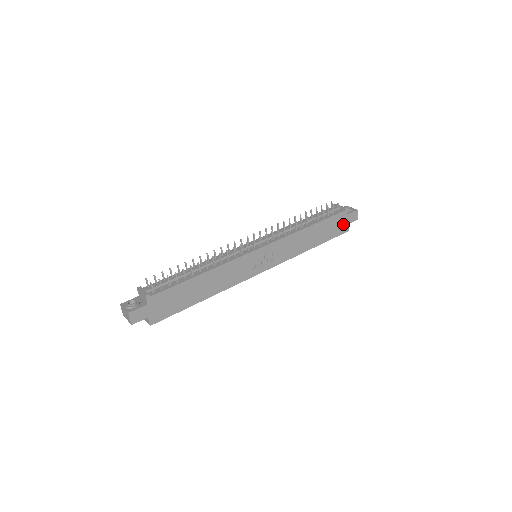
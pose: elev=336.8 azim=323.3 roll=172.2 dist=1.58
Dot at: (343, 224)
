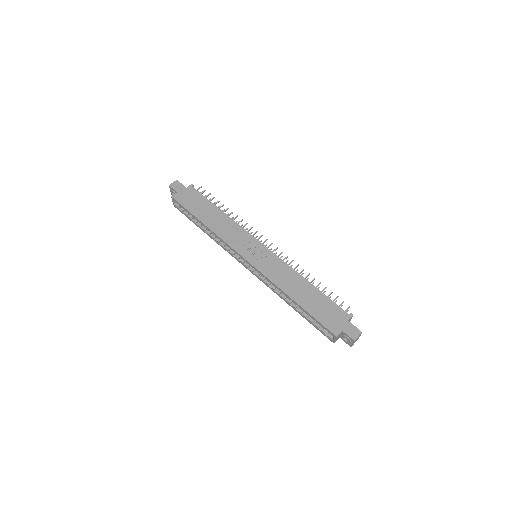
Dot at: (337, 323)
